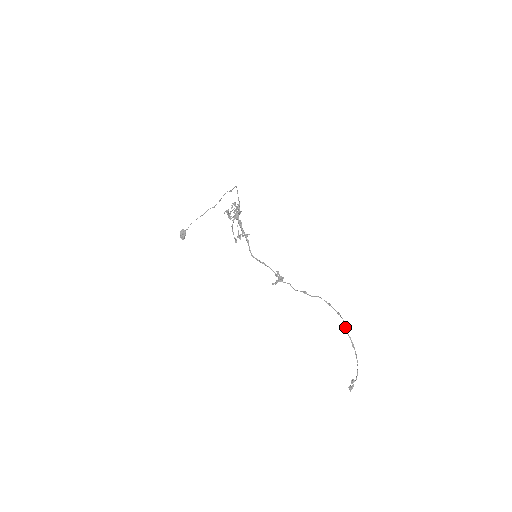
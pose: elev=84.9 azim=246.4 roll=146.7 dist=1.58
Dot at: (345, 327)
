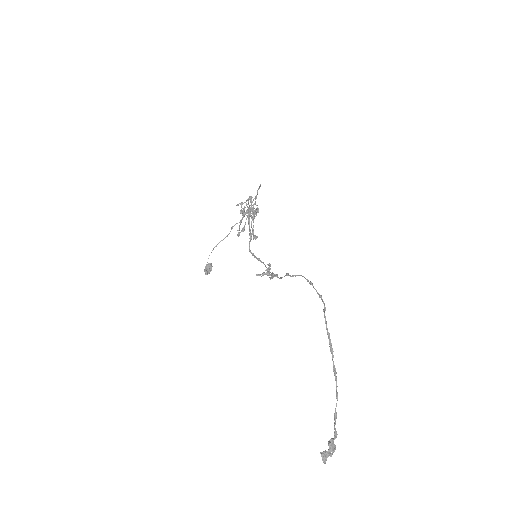
Dot at: (324, 315)
